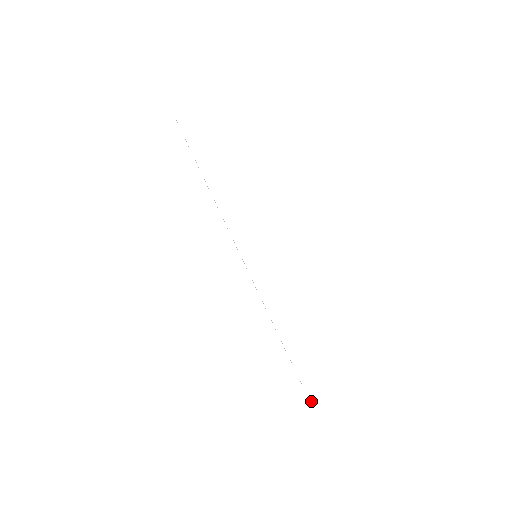
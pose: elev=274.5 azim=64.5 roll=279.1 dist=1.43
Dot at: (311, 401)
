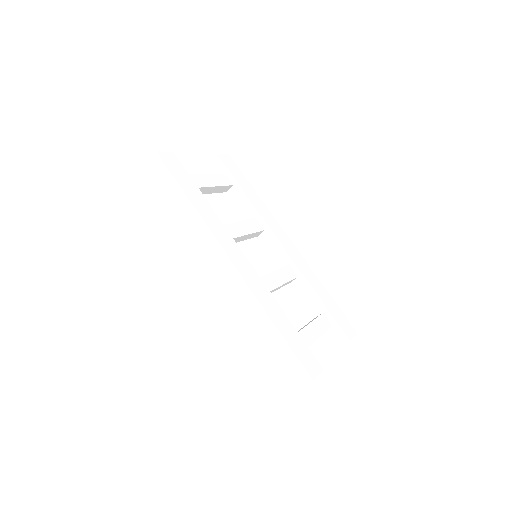
Dot at: (288, 385)
